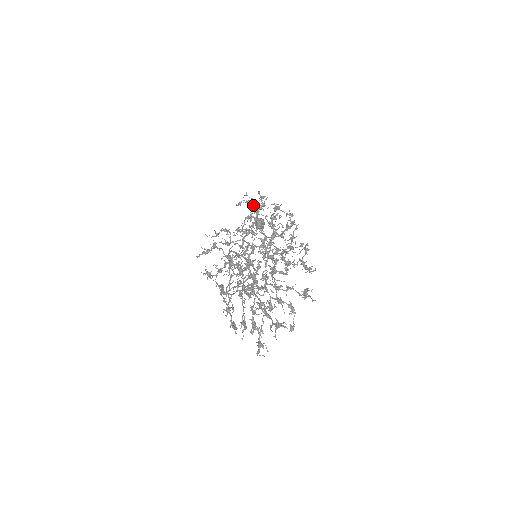
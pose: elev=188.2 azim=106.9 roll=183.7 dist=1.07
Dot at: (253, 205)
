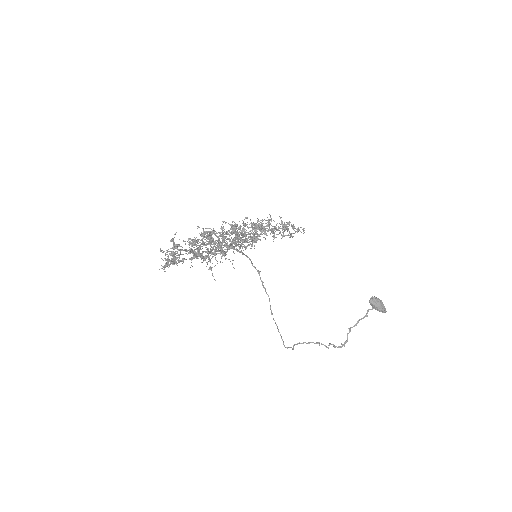
Dot at: (288, 234)
